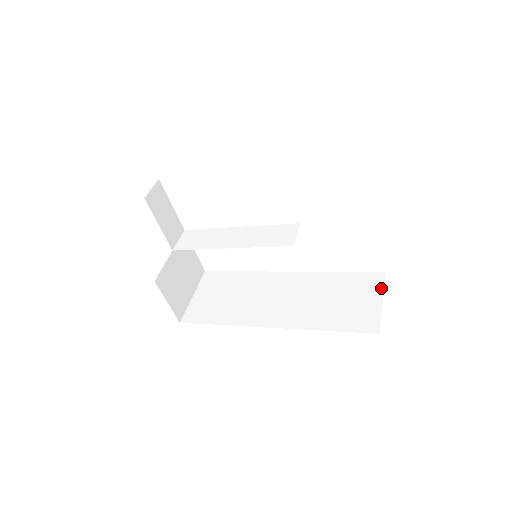
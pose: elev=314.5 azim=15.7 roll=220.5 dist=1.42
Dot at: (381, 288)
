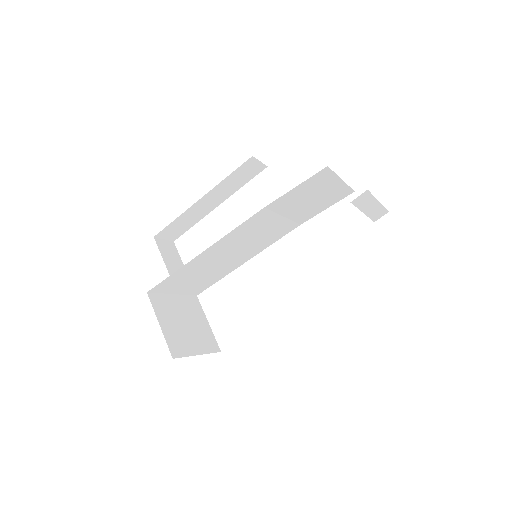
Dot at: occluded
